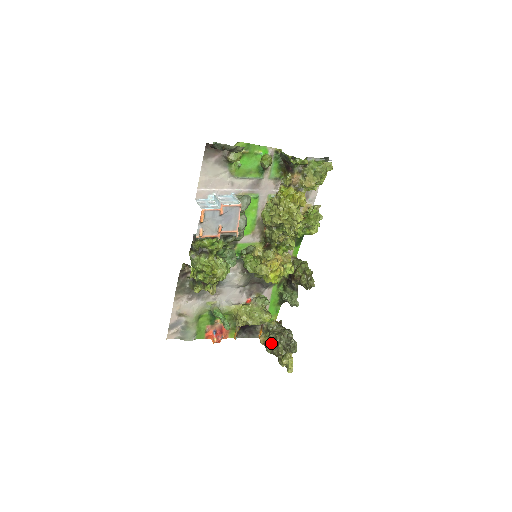
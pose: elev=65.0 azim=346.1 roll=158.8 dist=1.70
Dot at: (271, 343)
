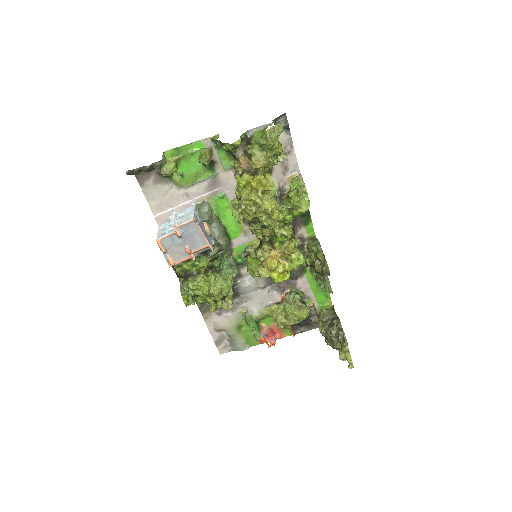
Dot at: (325, 336)
